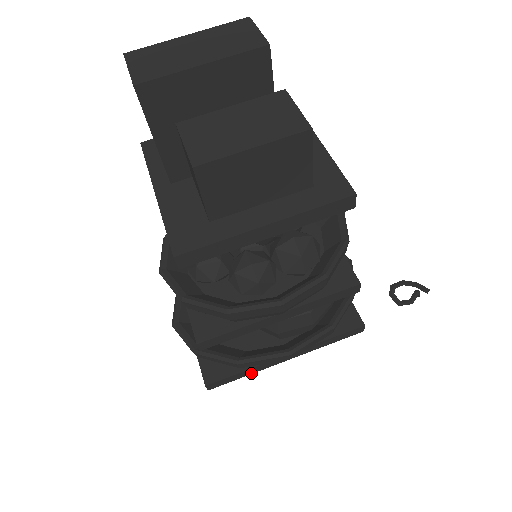
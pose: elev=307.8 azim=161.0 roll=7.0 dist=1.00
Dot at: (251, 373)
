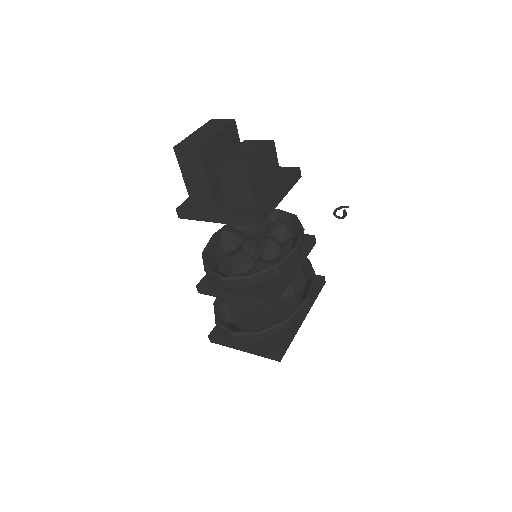
Dot at: occluded
